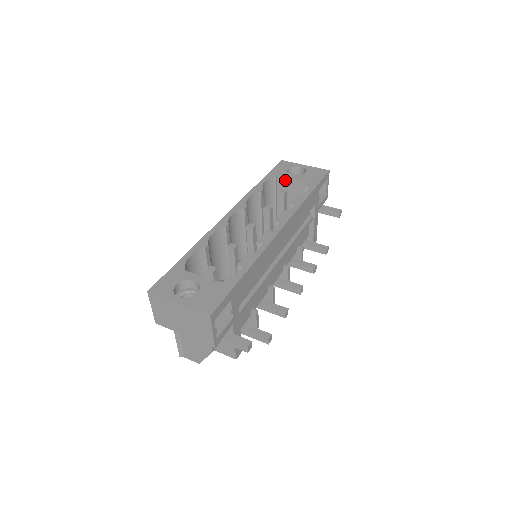
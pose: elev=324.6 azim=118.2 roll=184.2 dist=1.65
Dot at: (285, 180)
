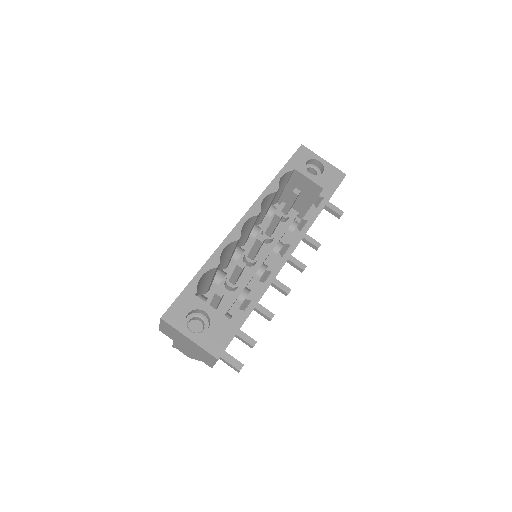
Dot at: (301, 176)
